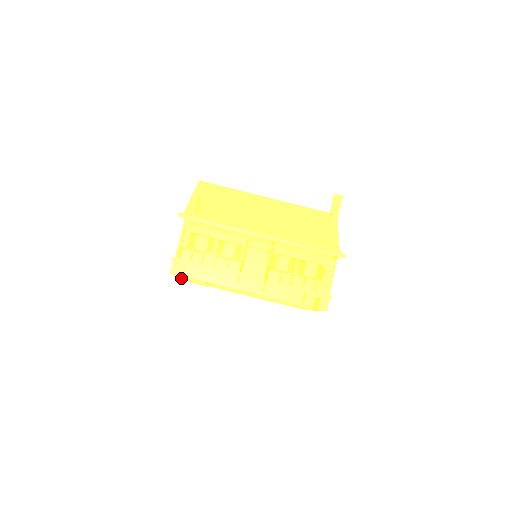
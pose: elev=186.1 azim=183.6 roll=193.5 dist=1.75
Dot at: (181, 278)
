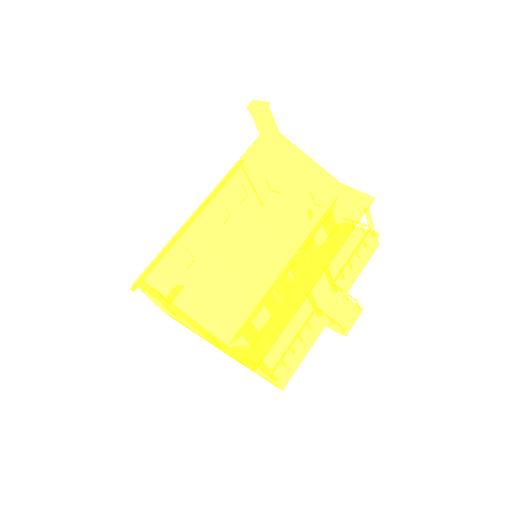
Dot at: occluded
